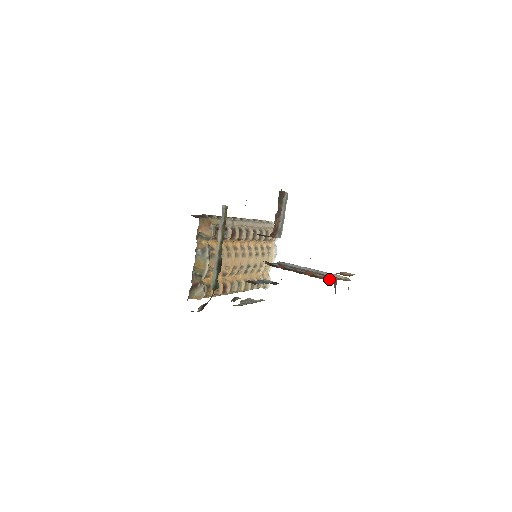
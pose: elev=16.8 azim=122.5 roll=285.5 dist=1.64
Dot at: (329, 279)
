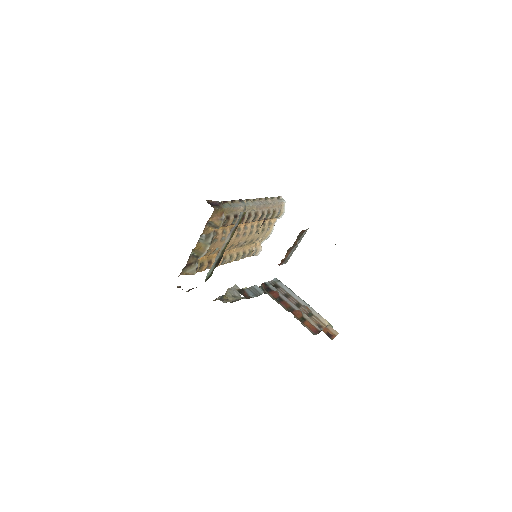
Dot at: (314, 330)
